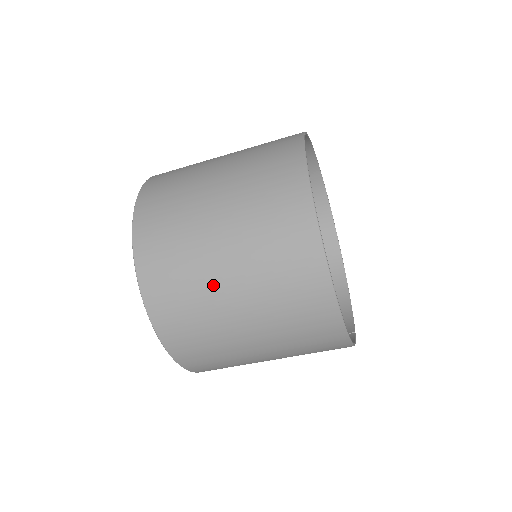
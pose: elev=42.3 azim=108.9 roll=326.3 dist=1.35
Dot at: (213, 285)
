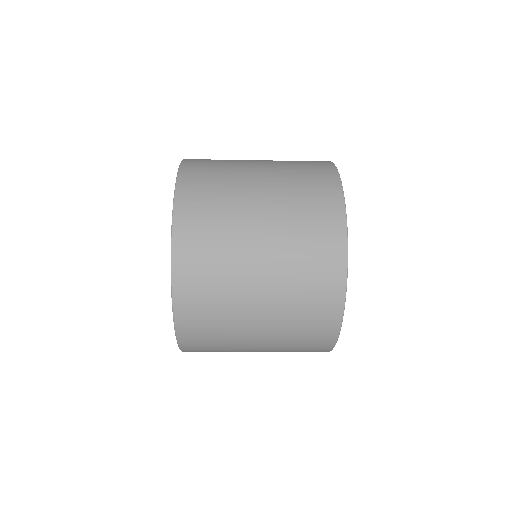
Dot at: occluded
